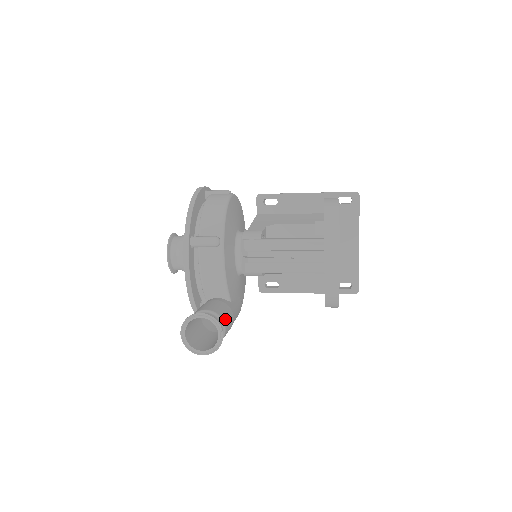
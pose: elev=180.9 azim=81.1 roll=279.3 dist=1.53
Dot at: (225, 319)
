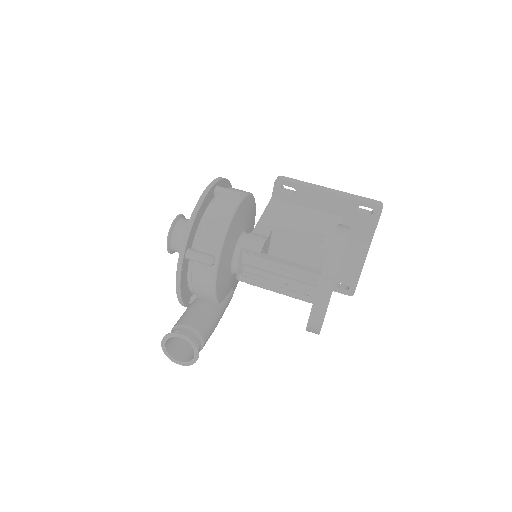
Dot at: (206, 334)
